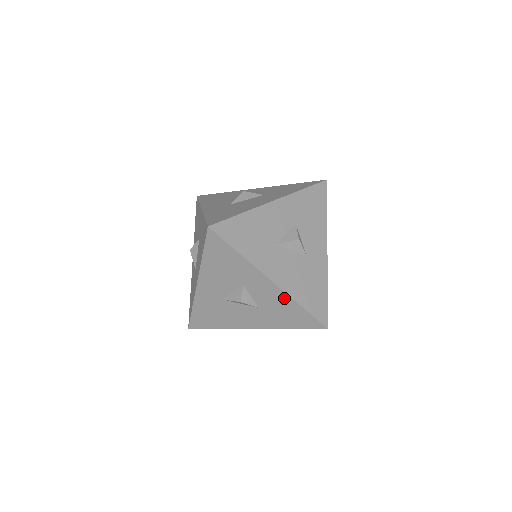
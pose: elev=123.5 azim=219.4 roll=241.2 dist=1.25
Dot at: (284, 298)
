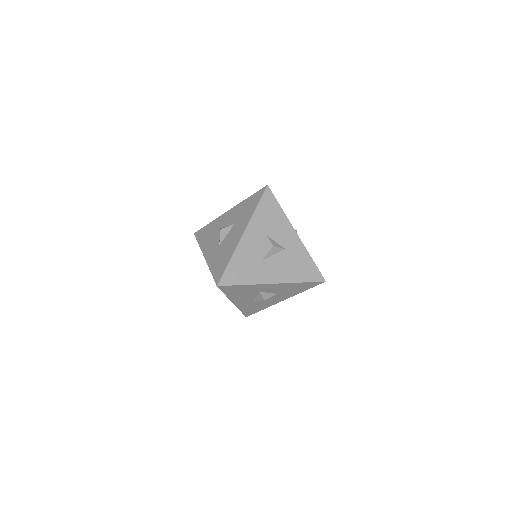
Dot at: (288, 285)
